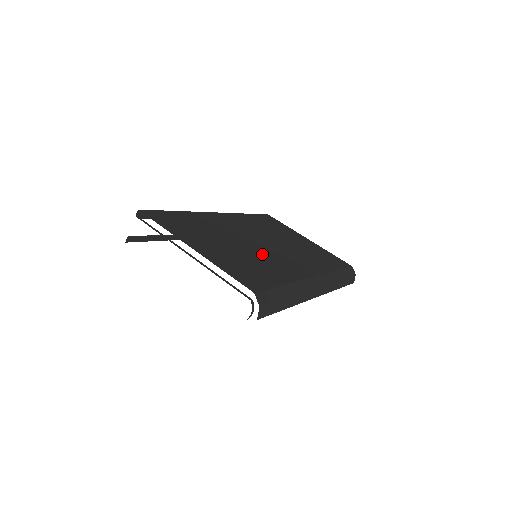
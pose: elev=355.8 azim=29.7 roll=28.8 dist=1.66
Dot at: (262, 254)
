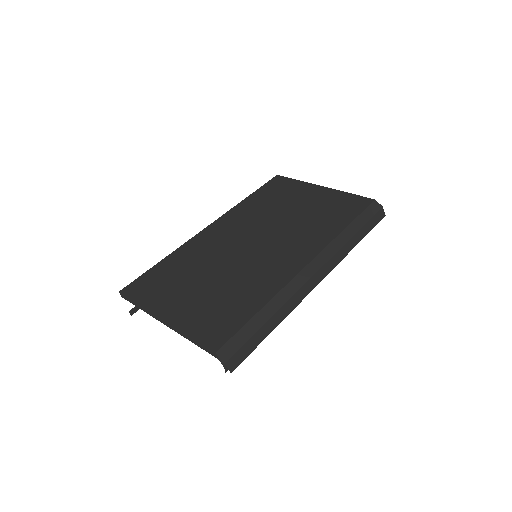
Dot at: (245, 269)
